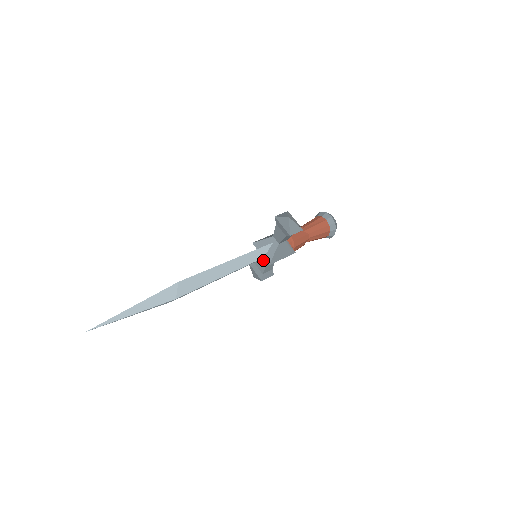
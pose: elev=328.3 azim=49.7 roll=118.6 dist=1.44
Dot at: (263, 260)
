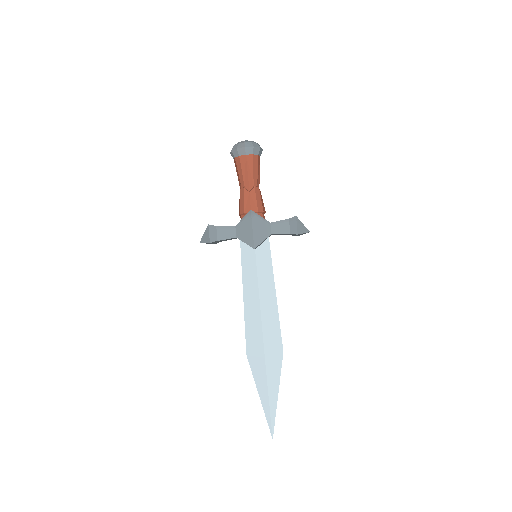
Dot at: occluded
